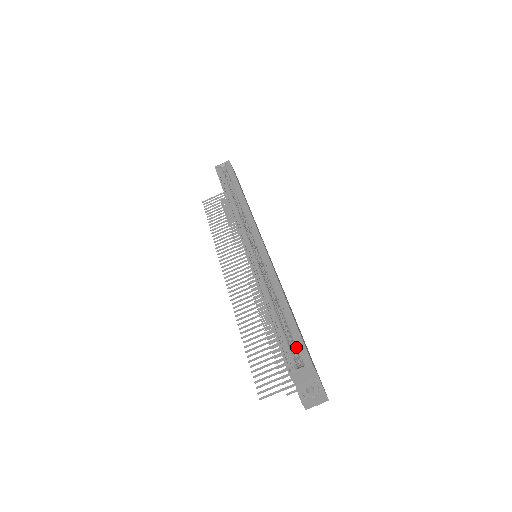
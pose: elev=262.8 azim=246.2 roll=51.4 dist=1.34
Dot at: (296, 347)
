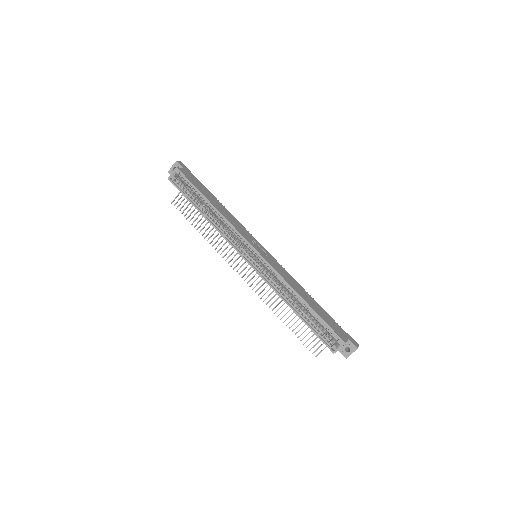
Dot at: (328, 332)
